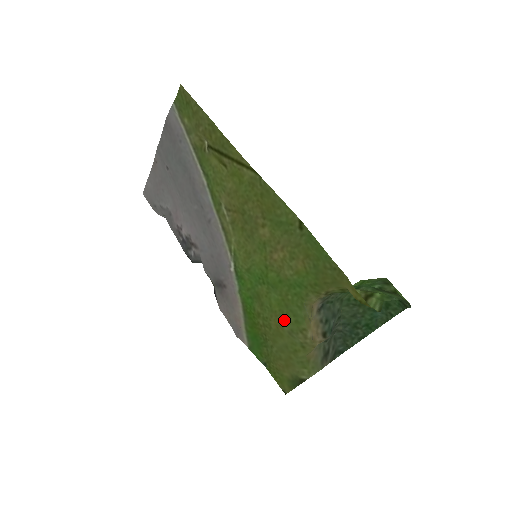
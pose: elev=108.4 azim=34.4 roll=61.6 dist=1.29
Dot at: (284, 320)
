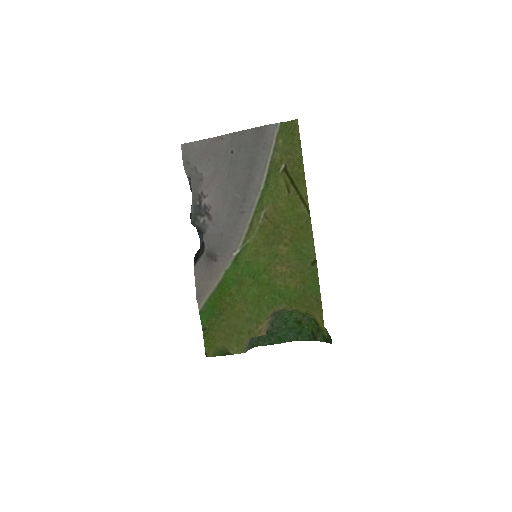
Dot at: (249, 309)
